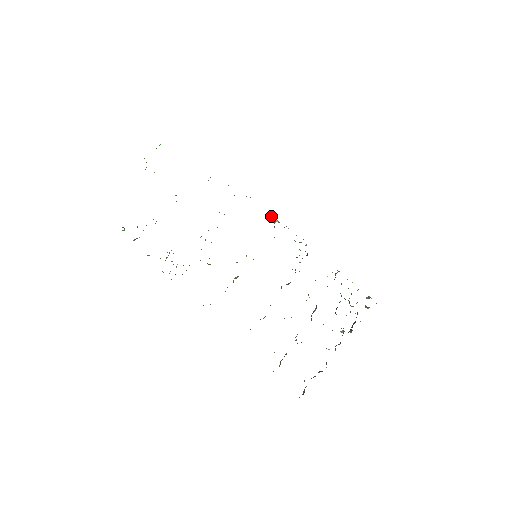
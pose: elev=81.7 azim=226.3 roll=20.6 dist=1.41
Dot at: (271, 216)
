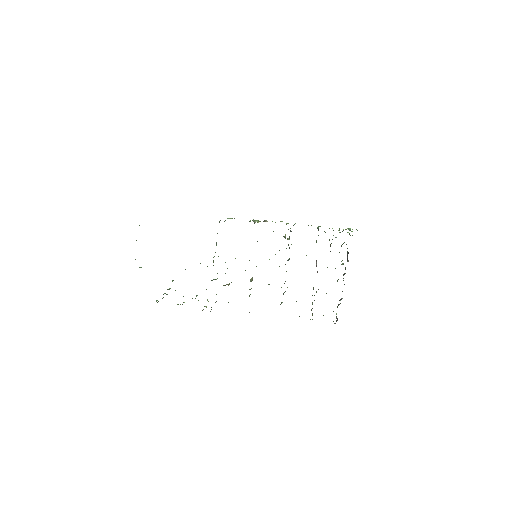
Dot at: (250, 220)
